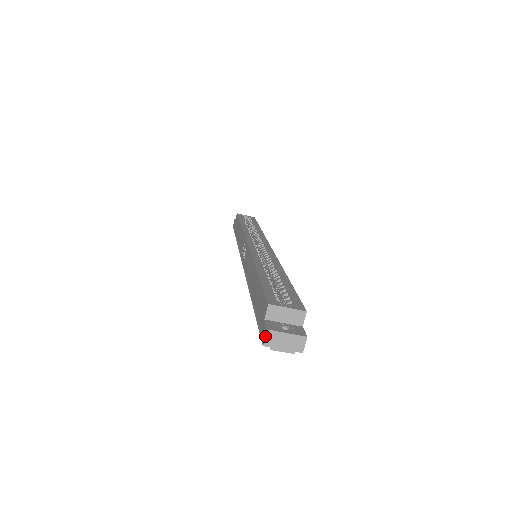
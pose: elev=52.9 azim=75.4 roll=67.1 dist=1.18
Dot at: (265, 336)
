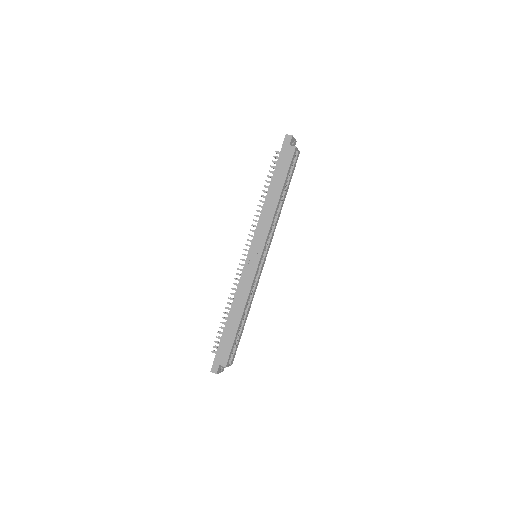
Dot at: occluded
